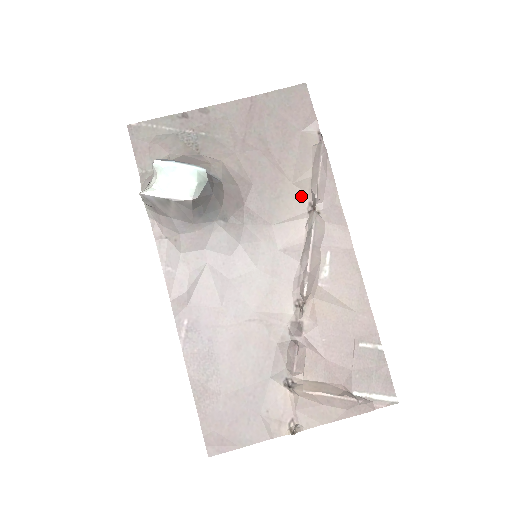
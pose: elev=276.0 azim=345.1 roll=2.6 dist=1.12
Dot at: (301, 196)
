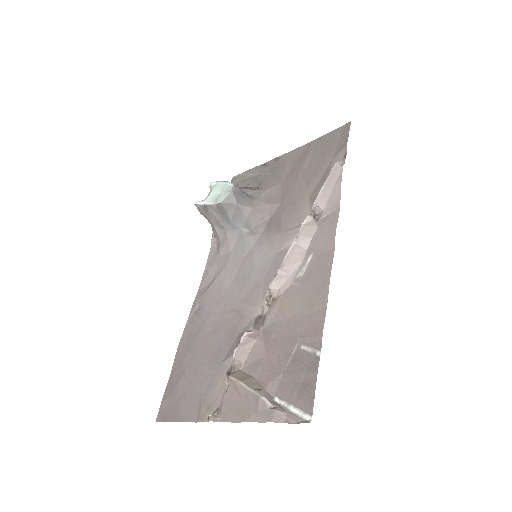
Dot at: (311, 208)
